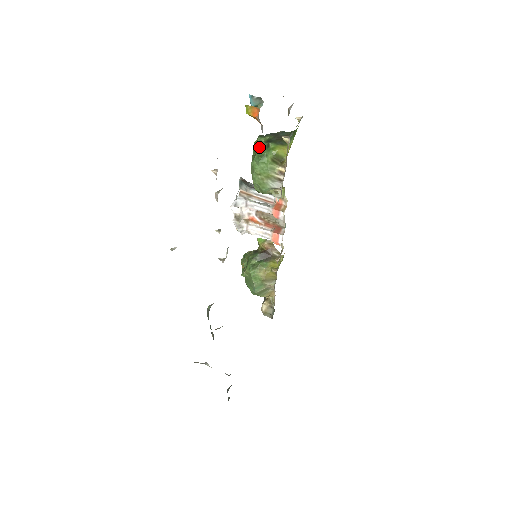
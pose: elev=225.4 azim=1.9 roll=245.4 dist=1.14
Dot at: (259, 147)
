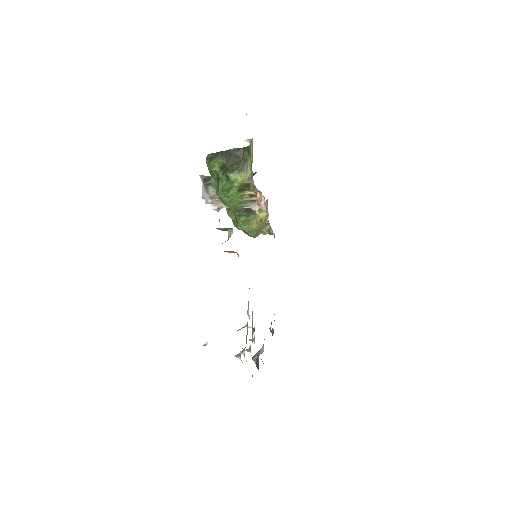
Dot at: (216, 173)
